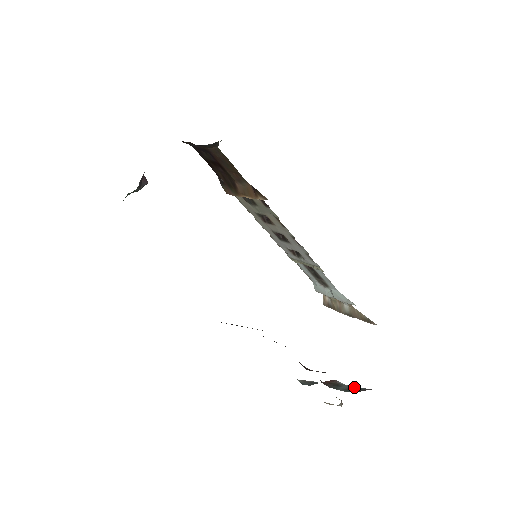
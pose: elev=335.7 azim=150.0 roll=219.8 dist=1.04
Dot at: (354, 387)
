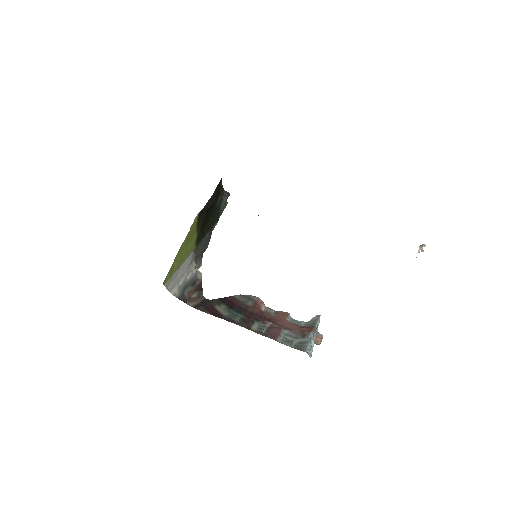
Dot at: (308, 343)
